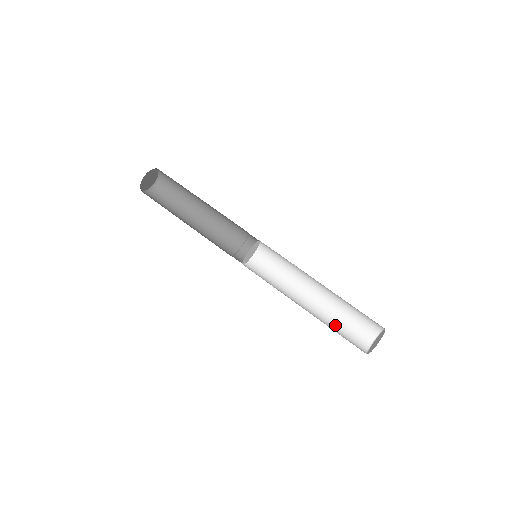
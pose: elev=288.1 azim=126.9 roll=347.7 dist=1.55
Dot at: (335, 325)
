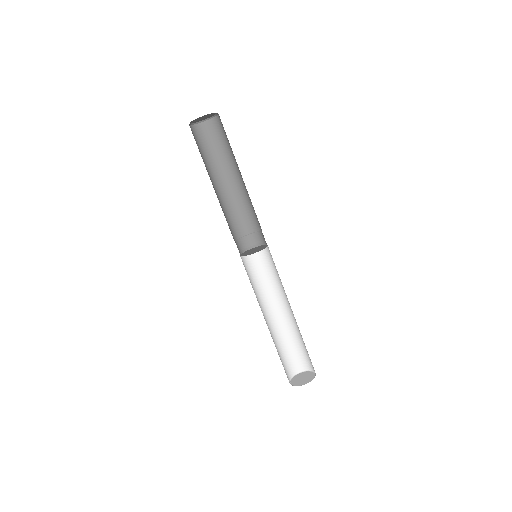
Dot at: (284, 343)
